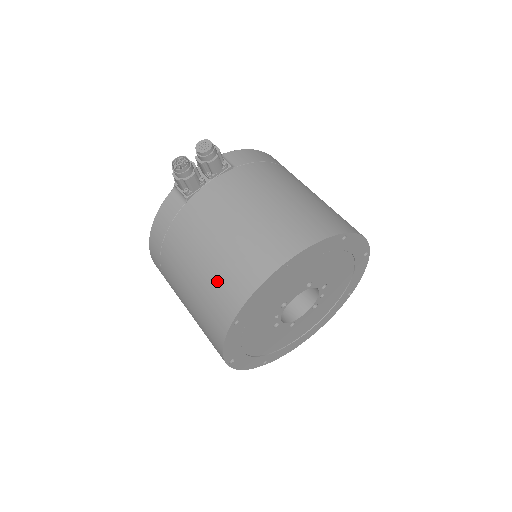
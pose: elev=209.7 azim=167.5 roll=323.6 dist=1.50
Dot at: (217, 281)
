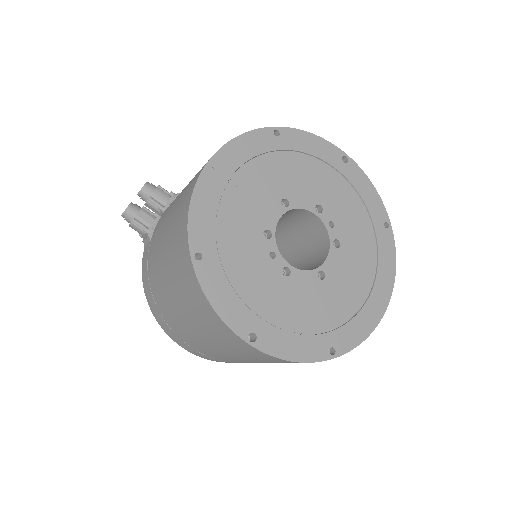
Dot at: (172, 246)
